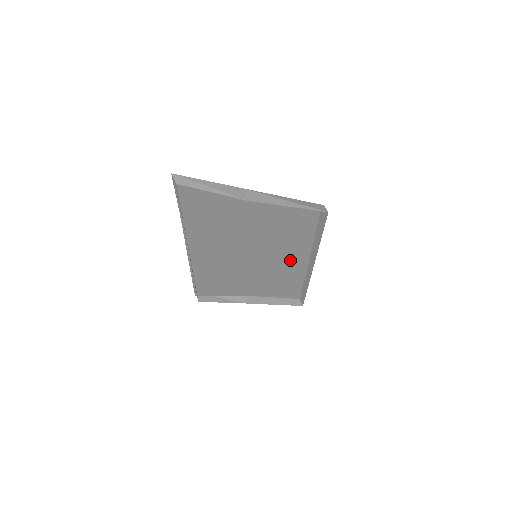
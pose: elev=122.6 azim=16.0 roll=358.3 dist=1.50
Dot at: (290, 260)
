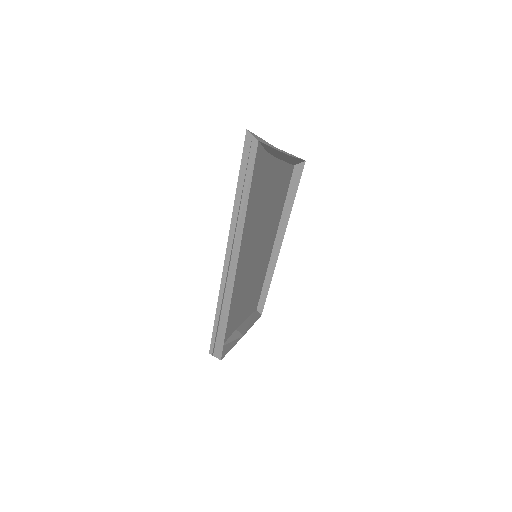
Dot at: (266, 251)
